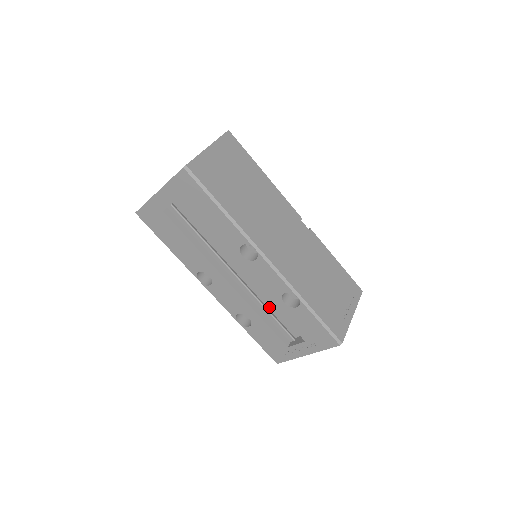
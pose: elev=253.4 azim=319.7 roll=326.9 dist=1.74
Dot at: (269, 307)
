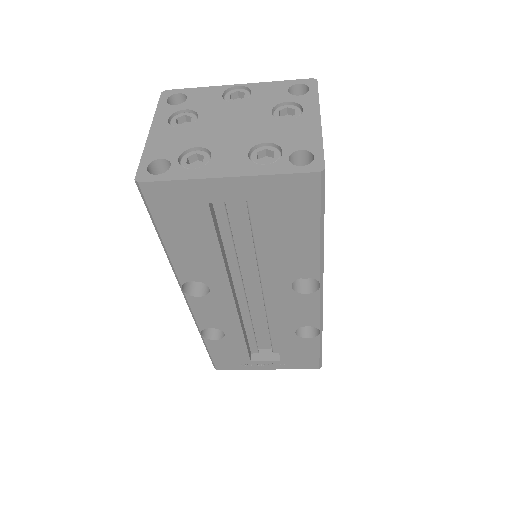
Dot at: (254, 322)
